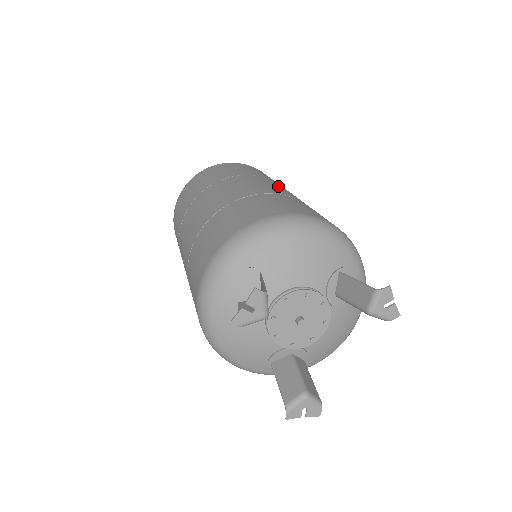
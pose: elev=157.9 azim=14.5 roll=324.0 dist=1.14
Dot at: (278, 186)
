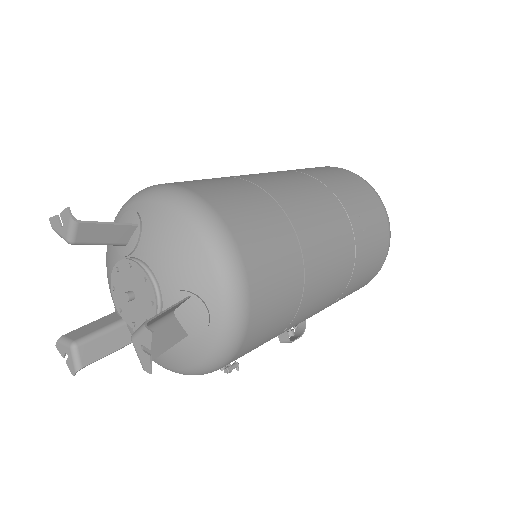
Dot at: (325, 215)
